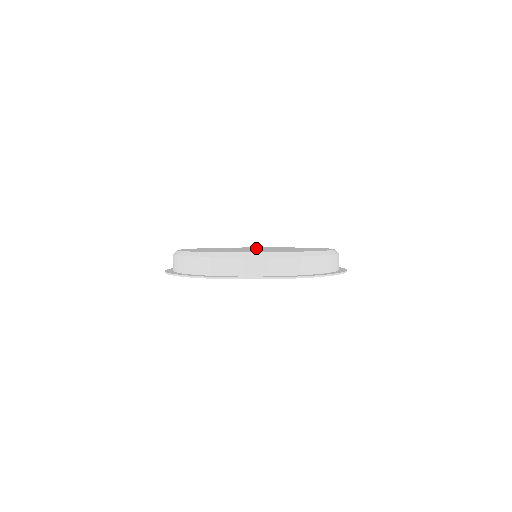
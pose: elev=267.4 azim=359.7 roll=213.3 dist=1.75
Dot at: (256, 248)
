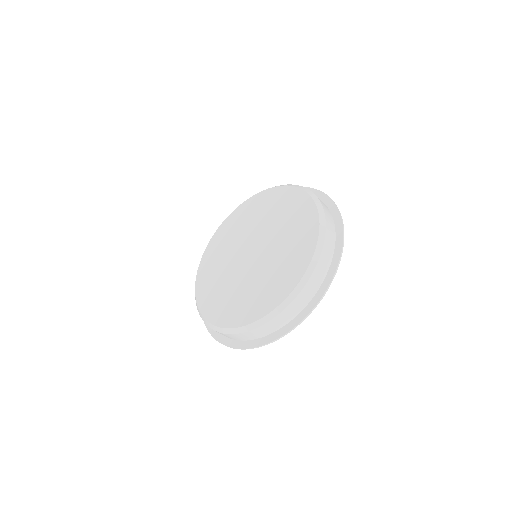
Dot at: (233, 248)
